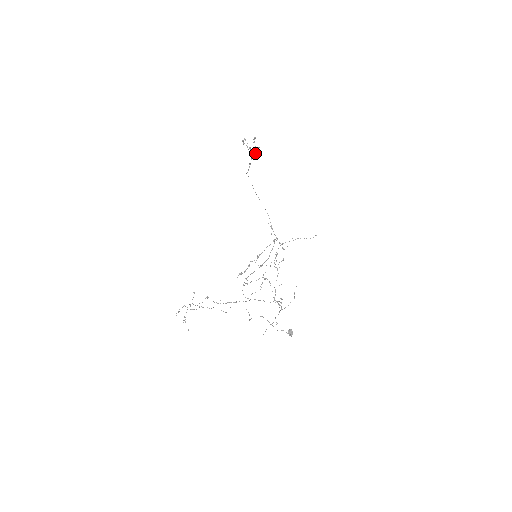
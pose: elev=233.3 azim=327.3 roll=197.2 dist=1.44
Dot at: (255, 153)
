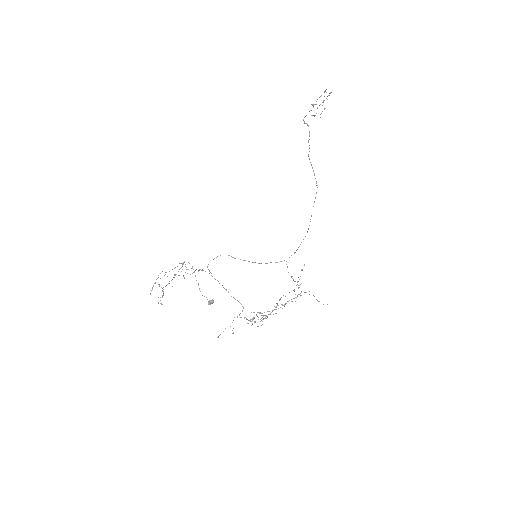
Dot at: (320, 117)
